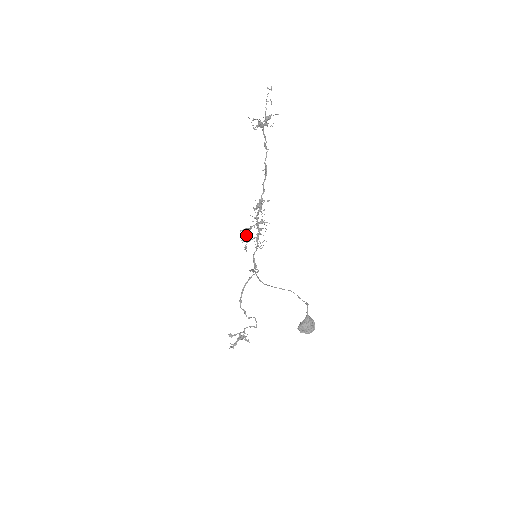
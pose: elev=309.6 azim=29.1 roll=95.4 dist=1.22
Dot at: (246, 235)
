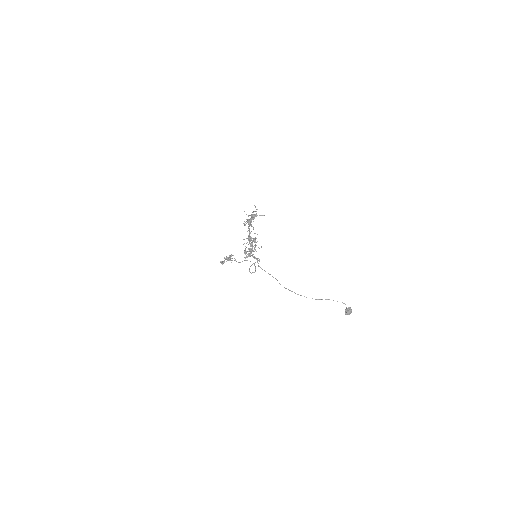
Dot at: (245, 252)
